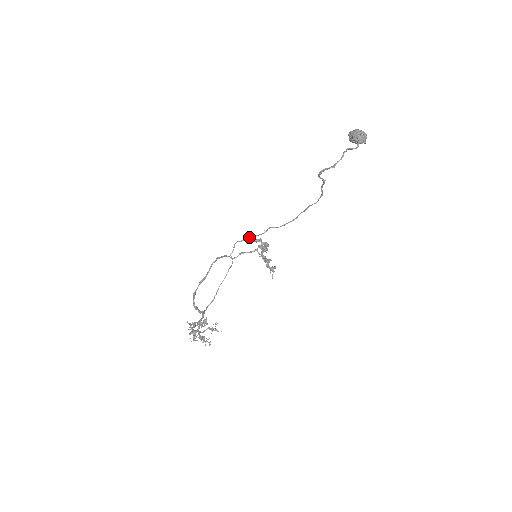
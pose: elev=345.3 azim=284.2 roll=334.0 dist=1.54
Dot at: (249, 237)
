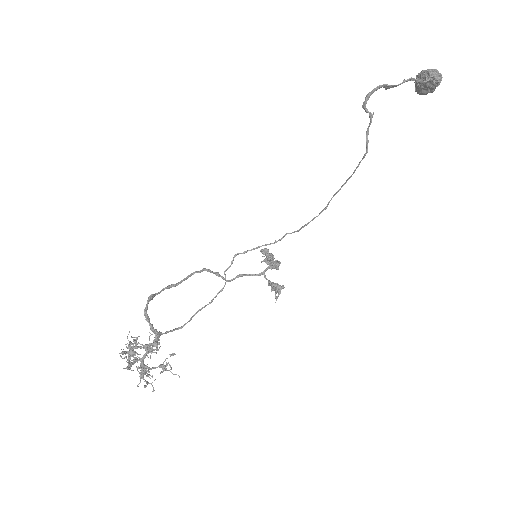
Dot at: occluded
